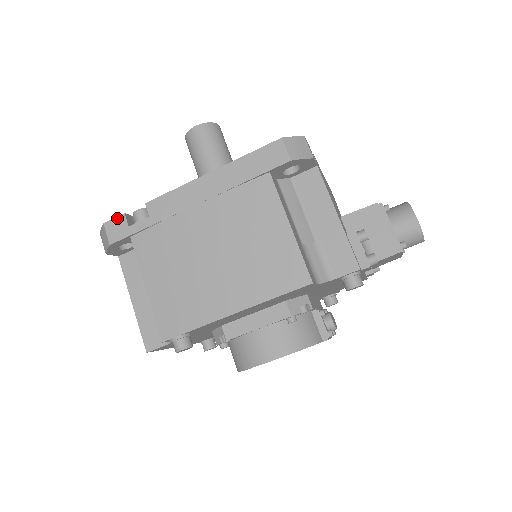
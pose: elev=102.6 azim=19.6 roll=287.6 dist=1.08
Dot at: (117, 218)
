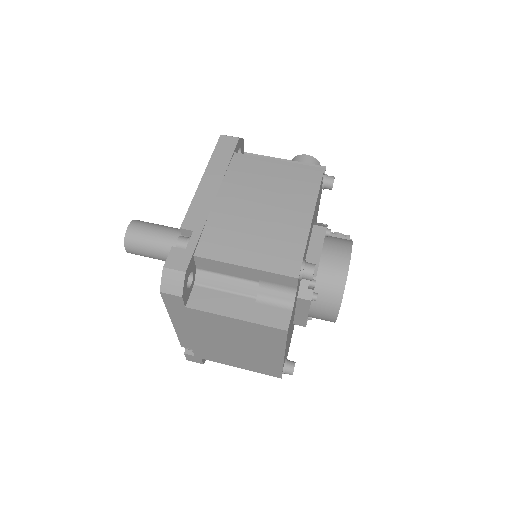
Dot at: (170, 254)
